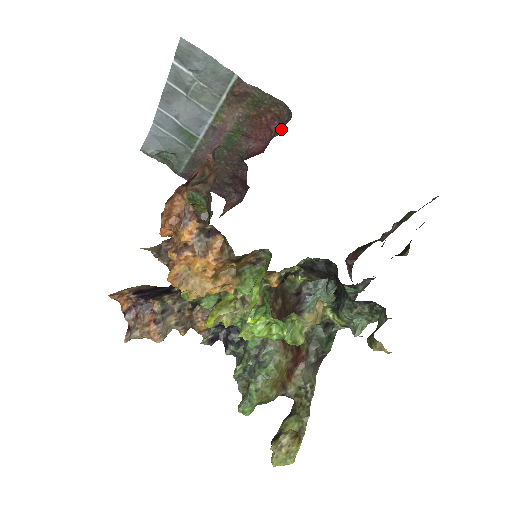
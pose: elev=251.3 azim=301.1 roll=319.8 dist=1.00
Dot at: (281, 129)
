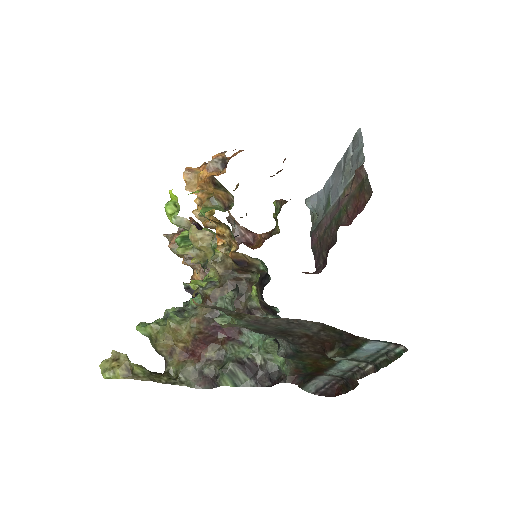
Dot at: occluded
